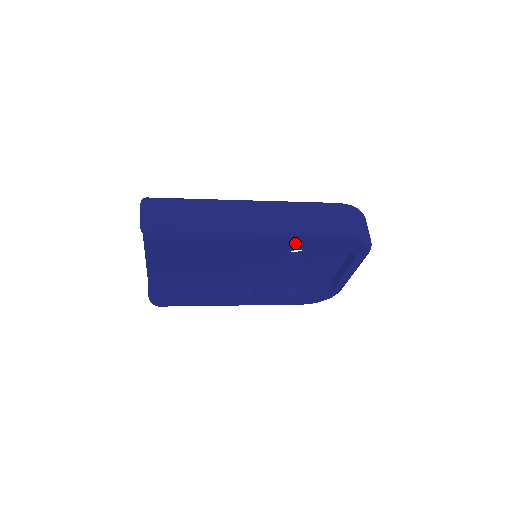
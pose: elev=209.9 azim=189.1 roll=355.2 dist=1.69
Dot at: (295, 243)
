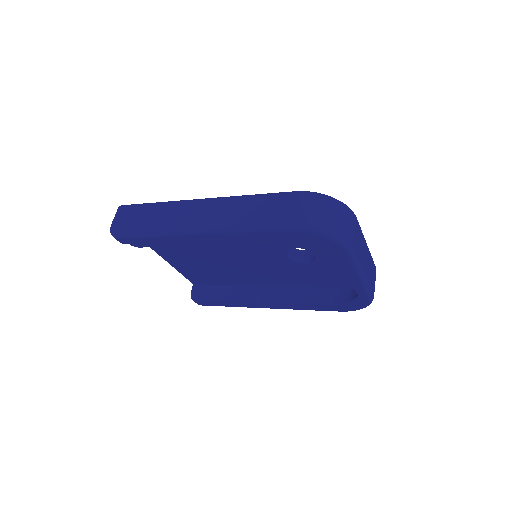
Dot at: (246, 242)
